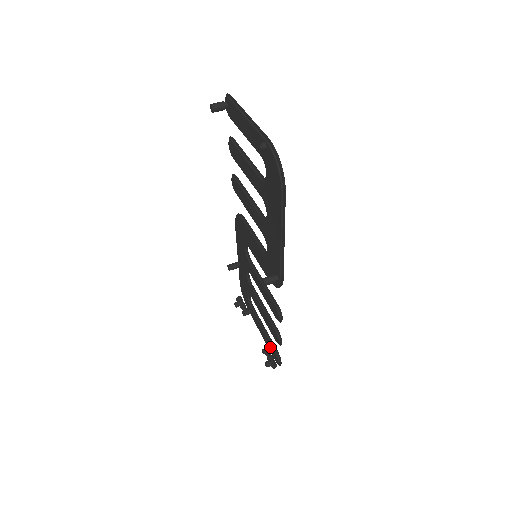
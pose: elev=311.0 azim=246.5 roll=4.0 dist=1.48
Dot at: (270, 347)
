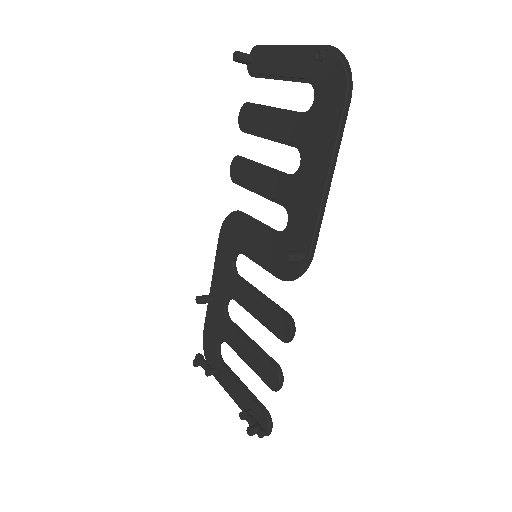
Dot at: (252, 409)
